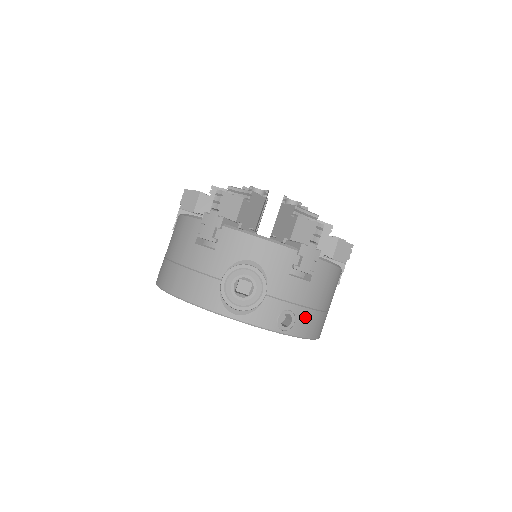
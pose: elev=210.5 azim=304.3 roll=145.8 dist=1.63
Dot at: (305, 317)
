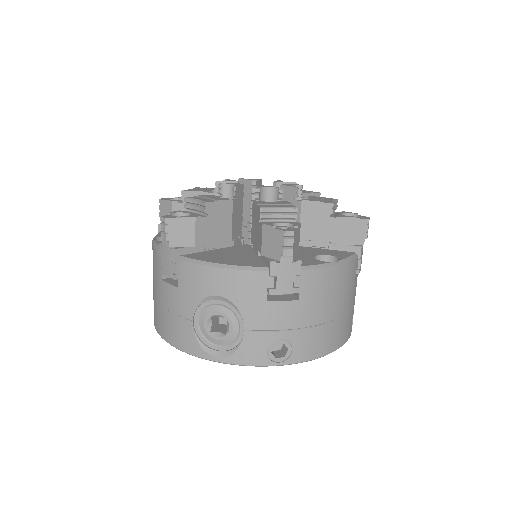
Dot at: (306, 339)
